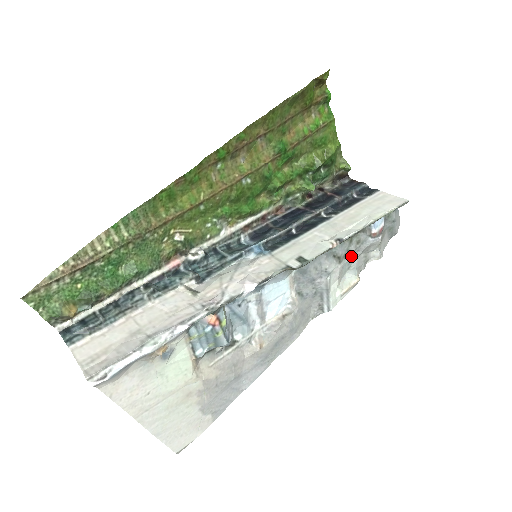
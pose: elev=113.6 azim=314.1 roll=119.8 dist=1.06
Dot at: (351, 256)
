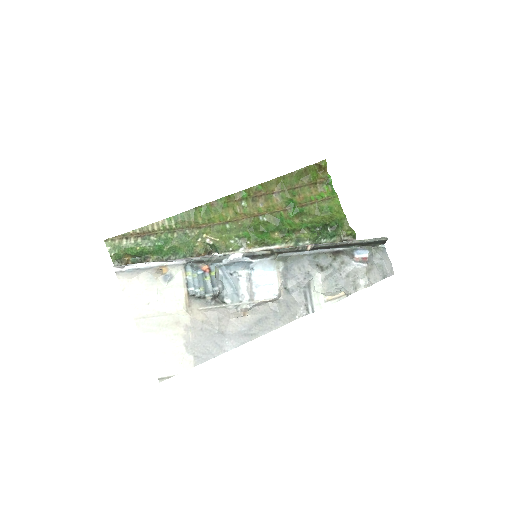
Dot at: (337, 275)
